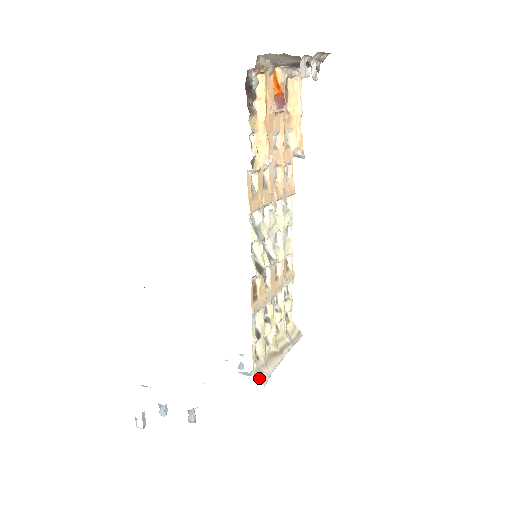
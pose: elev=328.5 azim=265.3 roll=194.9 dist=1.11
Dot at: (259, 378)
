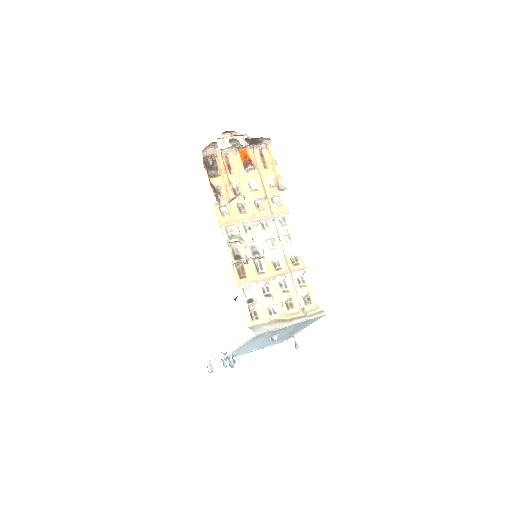
Dot at: (254, 329)
